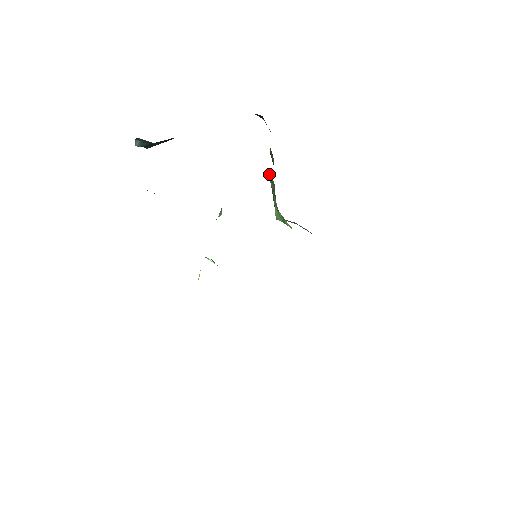
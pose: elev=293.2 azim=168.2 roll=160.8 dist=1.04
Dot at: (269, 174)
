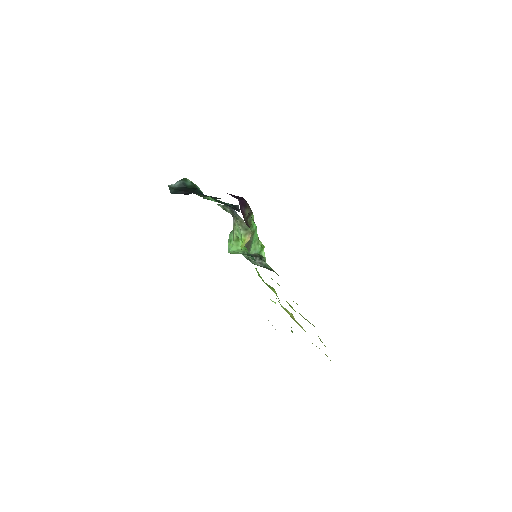
Dot at: (250, 228)
